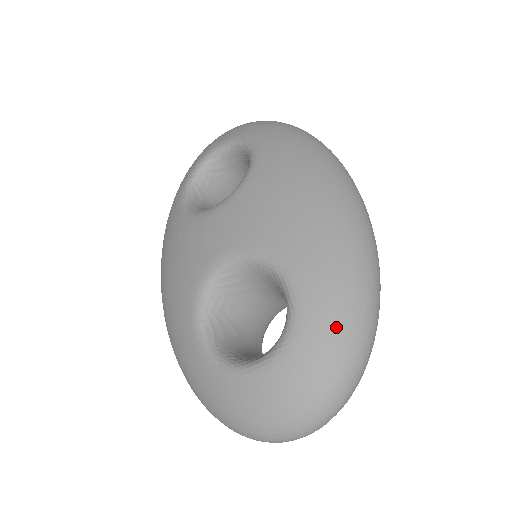
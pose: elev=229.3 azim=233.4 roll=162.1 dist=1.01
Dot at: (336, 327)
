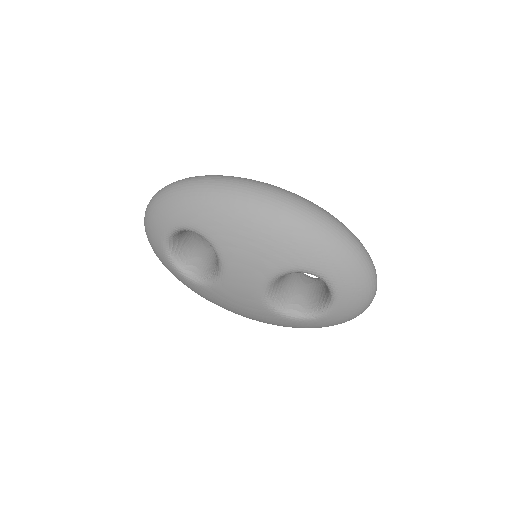
Dot at: (344, 262)
